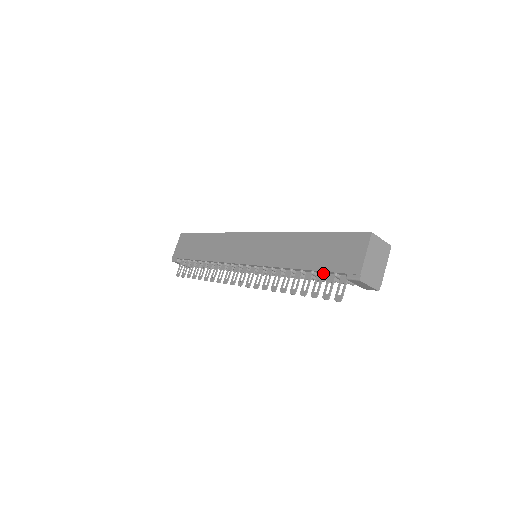
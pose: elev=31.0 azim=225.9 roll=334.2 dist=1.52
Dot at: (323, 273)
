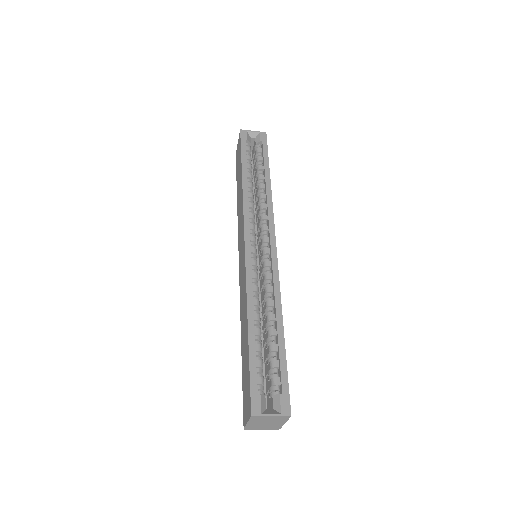
Dot at: occluded
